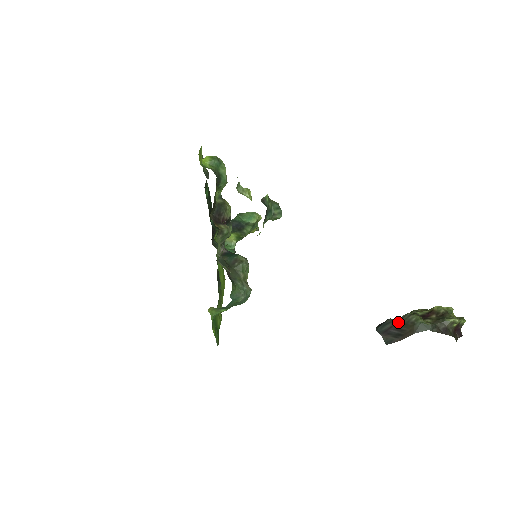
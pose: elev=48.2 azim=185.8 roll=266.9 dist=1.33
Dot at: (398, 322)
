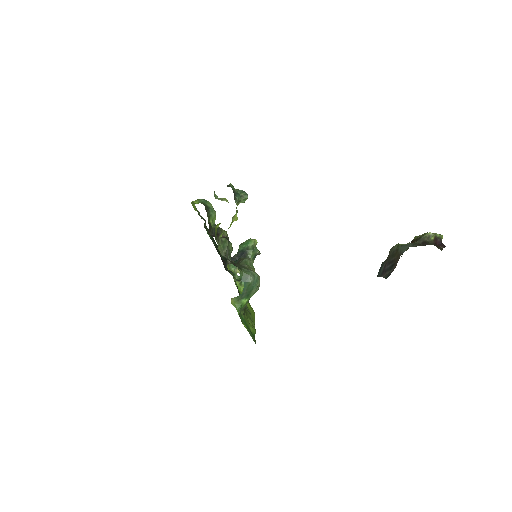
Dot at: (387, 258)
